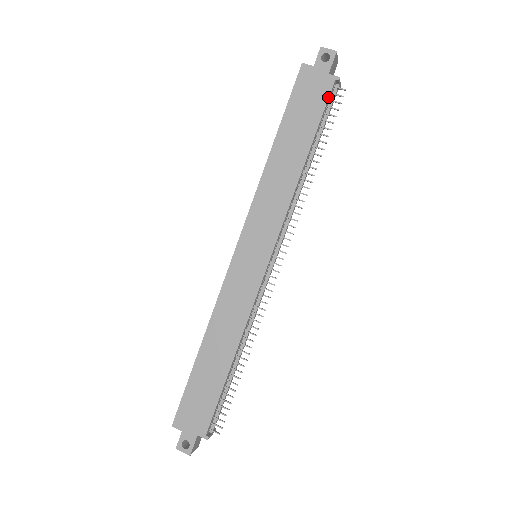
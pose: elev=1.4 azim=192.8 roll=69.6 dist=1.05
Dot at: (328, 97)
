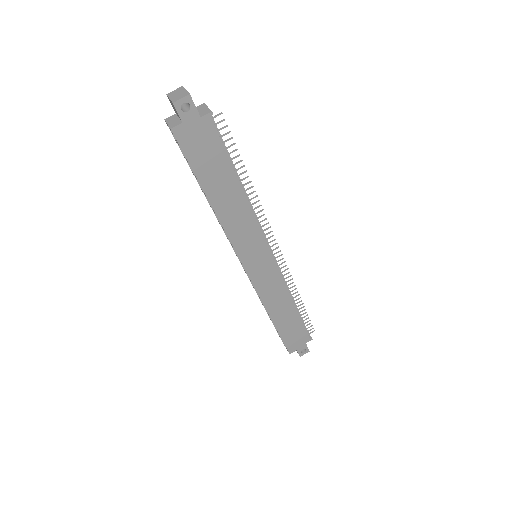
Dot at: (217, 134)
